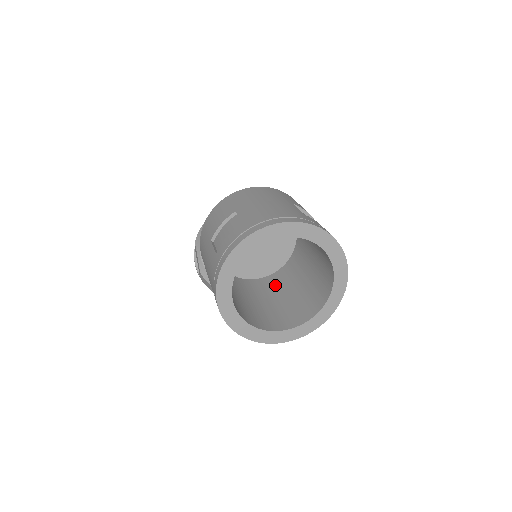
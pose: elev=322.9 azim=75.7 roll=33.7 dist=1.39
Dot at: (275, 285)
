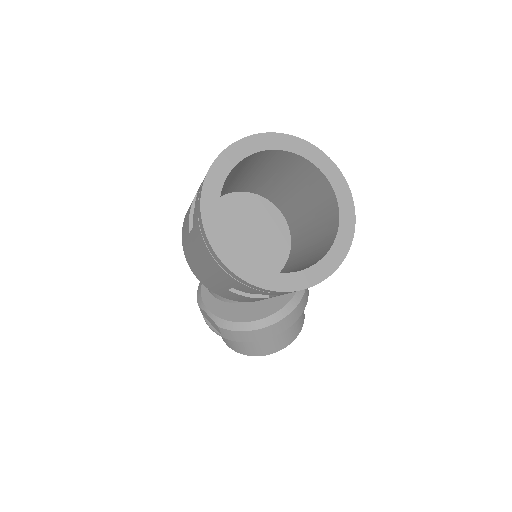
Dot at: (291, 265)
